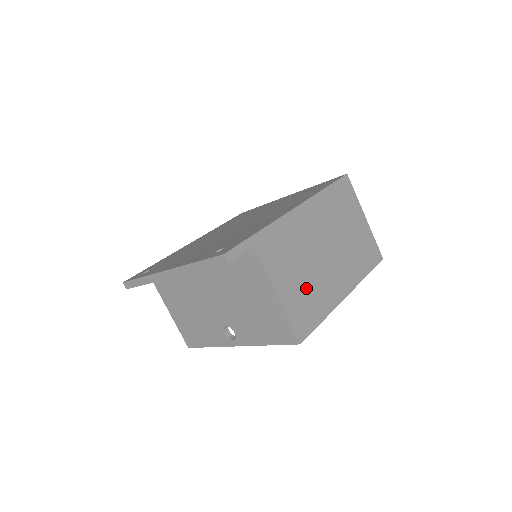
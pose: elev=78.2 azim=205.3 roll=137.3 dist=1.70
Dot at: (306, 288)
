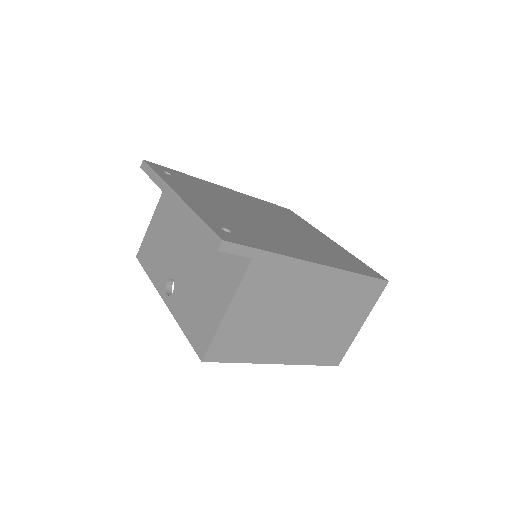
Dot at: (255, 328)
